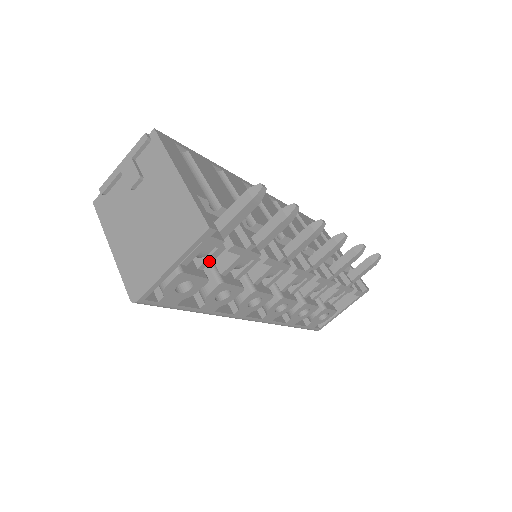
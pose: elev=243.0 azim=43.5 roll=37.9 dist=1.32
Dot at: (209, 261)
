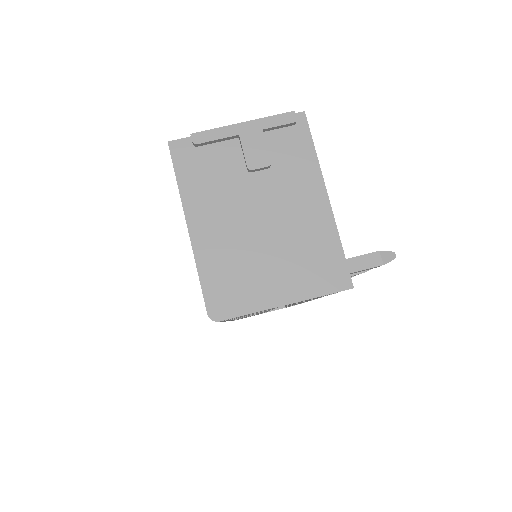
Dot at: occluded
